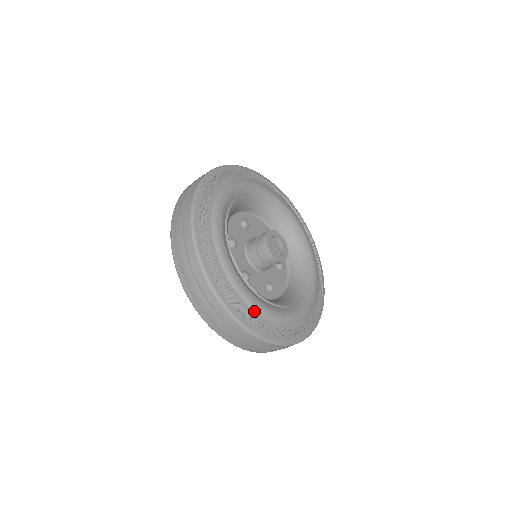
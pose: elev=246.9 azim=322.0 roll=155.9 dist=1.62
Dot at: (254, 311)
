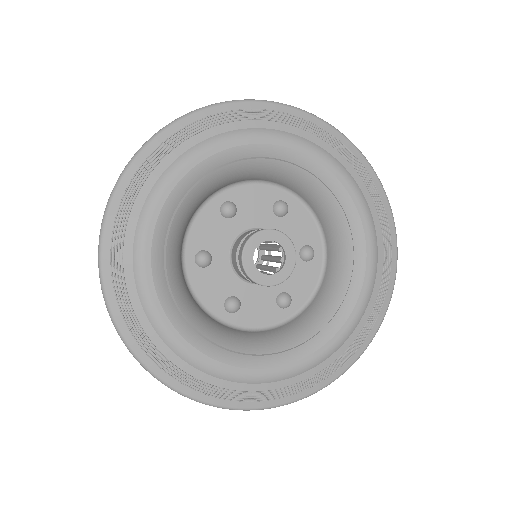
Dot at: (229, 381)
